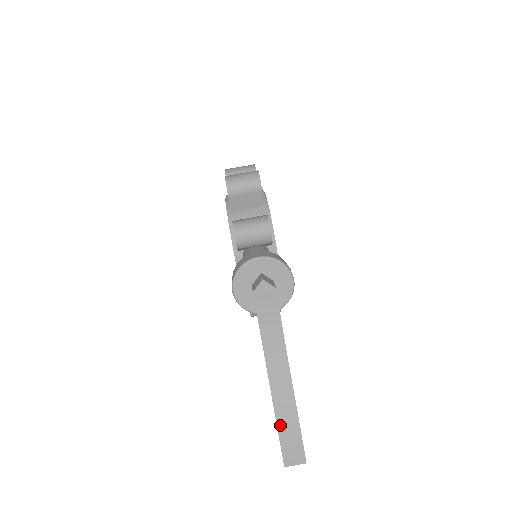
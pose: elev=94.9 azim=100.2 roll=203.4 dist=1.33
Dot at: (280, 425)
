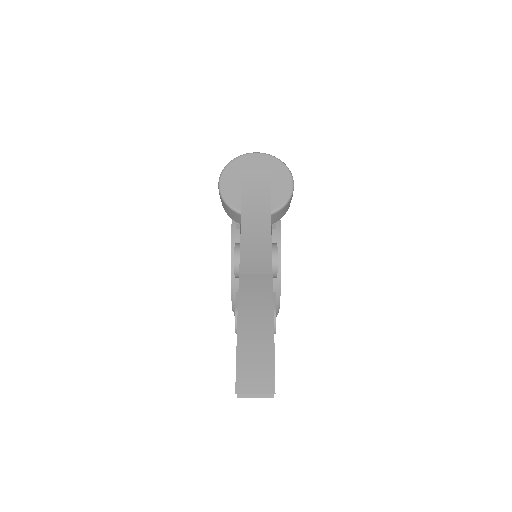
Dot at: (243, 320)
